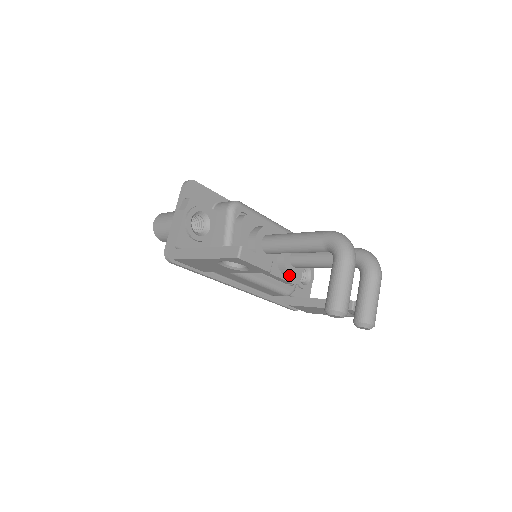
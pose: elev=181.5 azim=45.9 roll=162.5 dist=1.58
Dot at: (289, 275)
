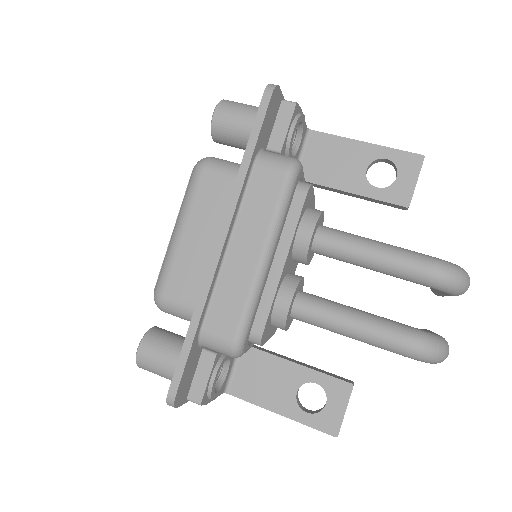
Dot at: occluded
